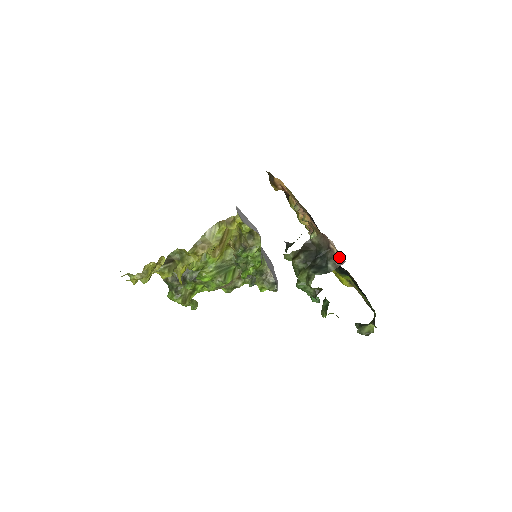
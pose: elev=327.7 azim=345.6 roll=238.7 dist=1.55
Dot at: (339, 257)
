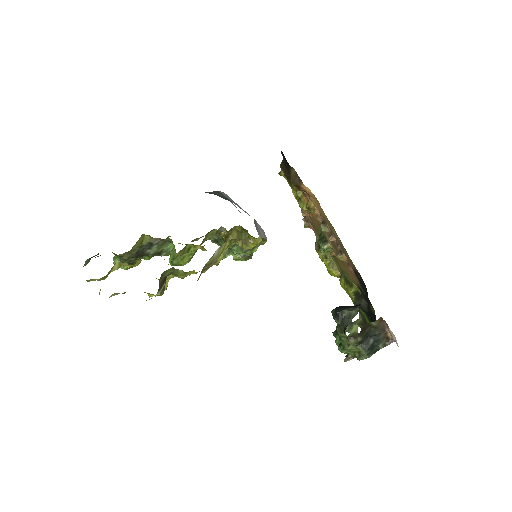
Dot at: (390, 339)
